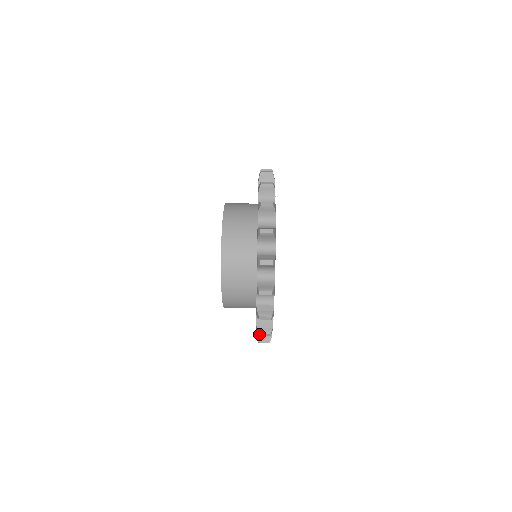
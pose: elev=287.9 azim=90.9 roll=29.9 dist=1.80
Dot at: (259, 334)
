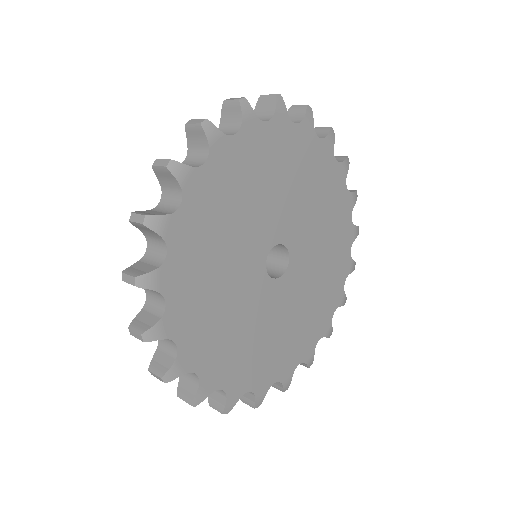
Dot at: (132, 214)
